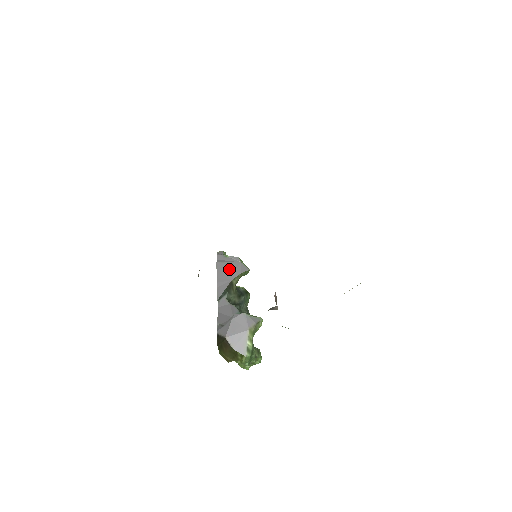
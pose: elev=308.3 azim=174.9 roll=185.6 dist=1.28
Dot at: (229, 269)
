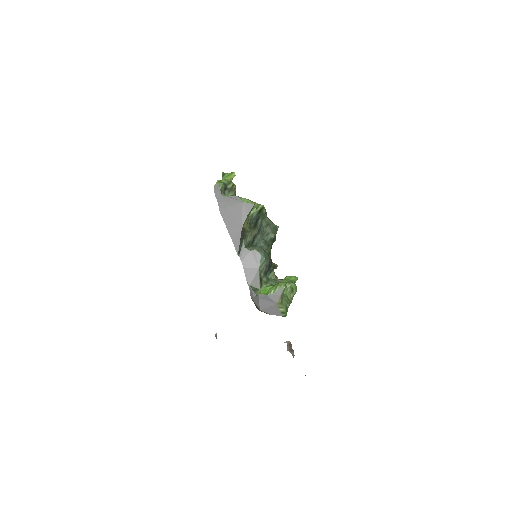
Dot at: (234, 215)
